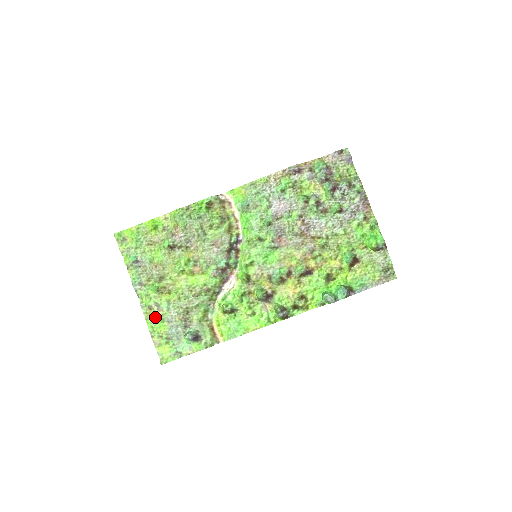
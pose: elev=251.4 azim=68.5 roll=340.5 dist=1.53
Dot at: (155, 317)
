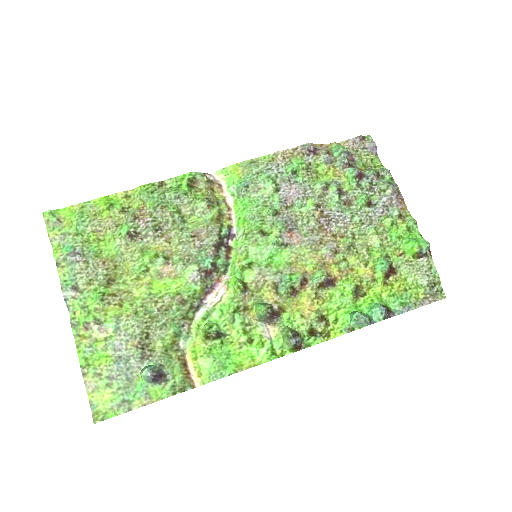
Dot at: (93, 342)
